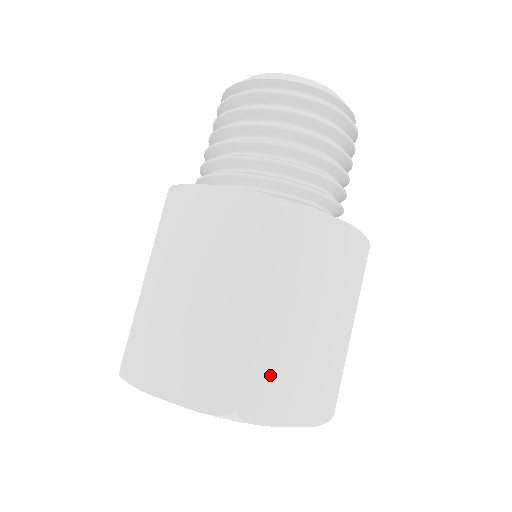
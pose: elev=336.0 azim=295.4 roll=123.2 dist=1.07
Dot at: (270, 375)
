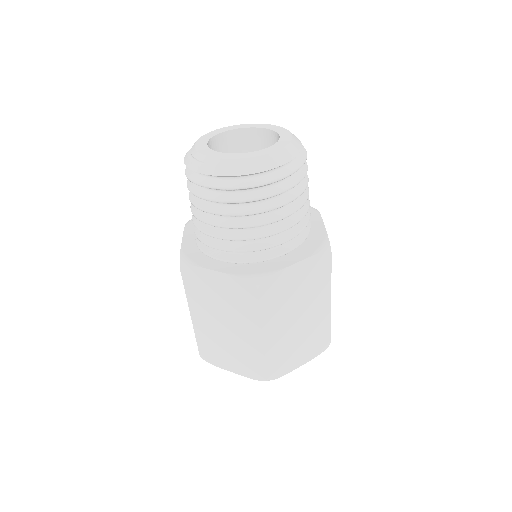
Dot at: (282, 356)
